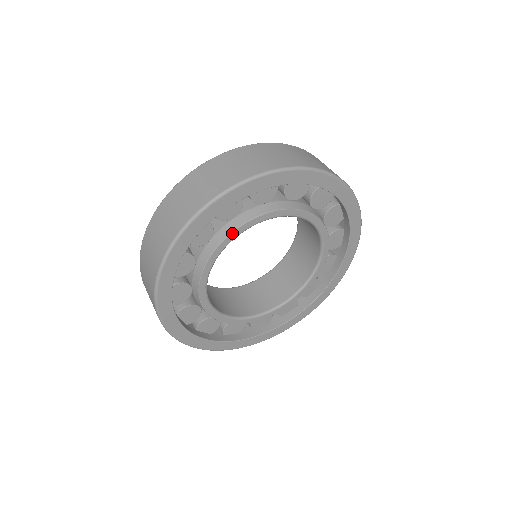
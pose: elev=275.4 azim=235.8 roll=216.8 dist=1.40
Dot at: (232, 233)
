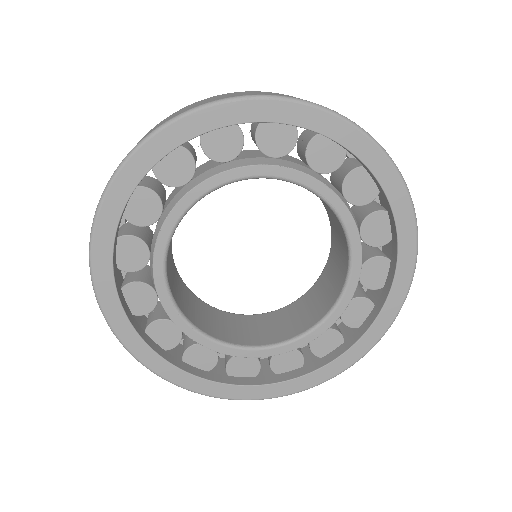
Dot at: (159, 236)
